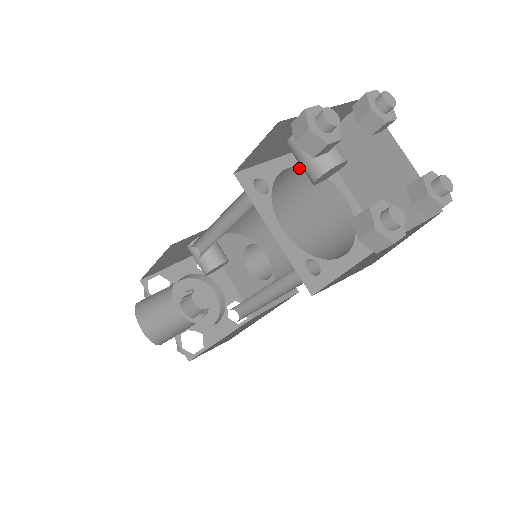
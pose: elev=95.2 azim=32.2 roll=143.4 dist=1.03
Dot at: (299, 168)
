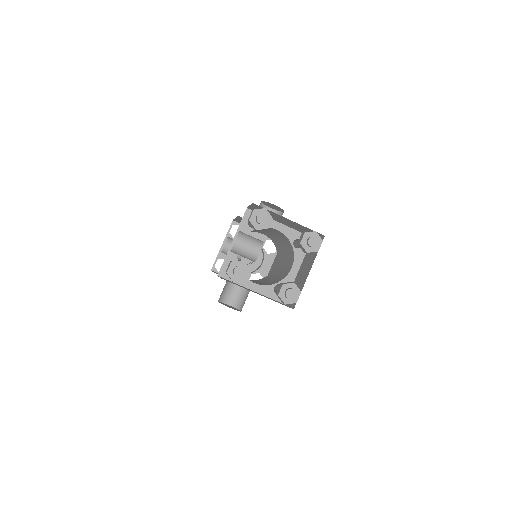
Dot at: occluded
